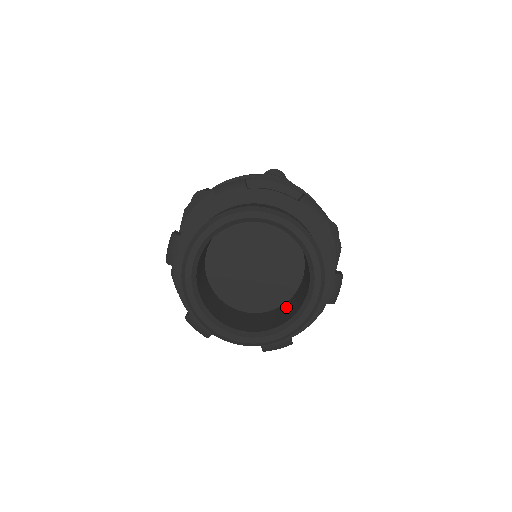
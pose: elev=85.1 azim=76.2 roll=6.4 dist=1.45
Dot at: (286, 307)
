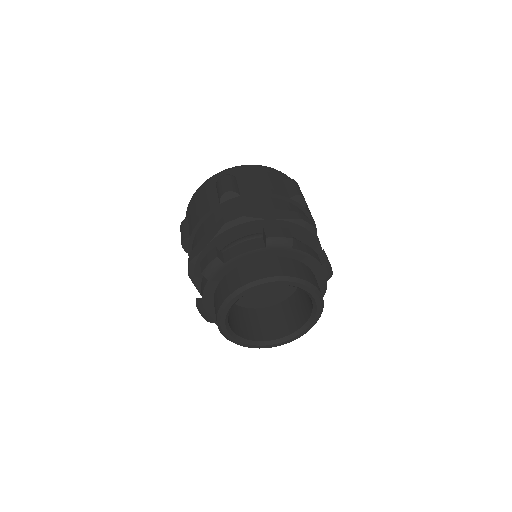
Dot at: (301, 294)
